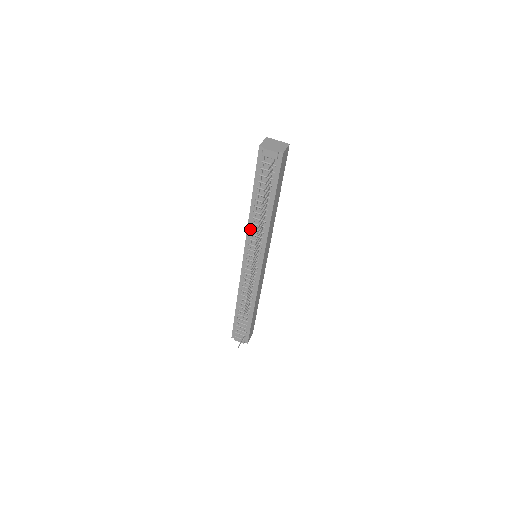
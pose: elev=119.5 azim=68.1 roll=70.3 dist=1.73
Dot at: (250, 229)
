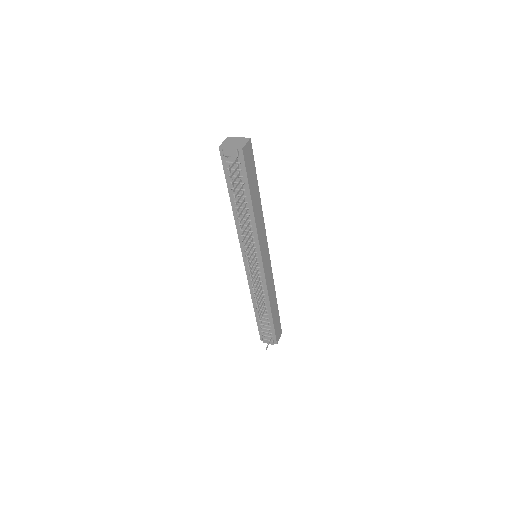
Dot at: (239, 231)
